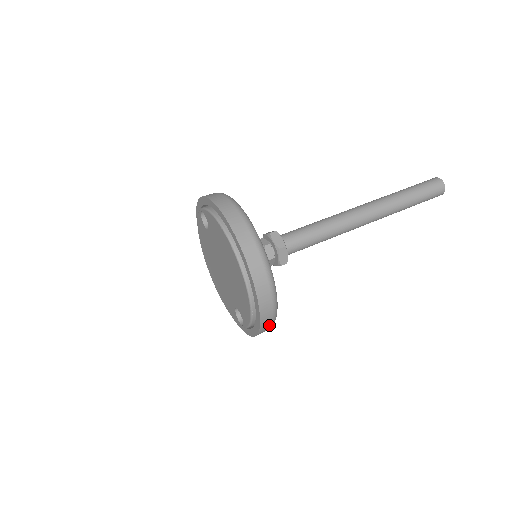
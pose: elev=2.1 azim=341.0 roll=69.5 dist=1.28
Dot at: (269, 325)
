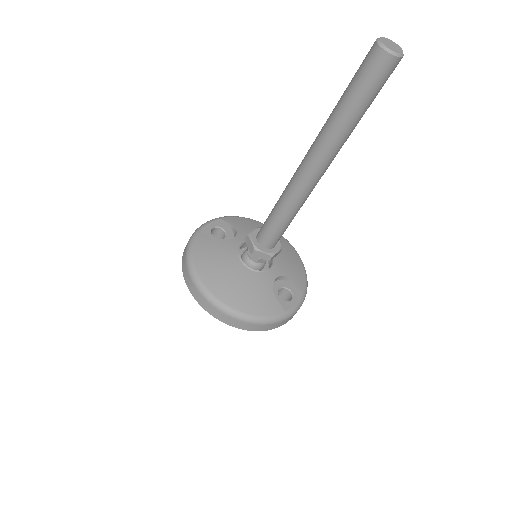
Dot at: (269, 325)
